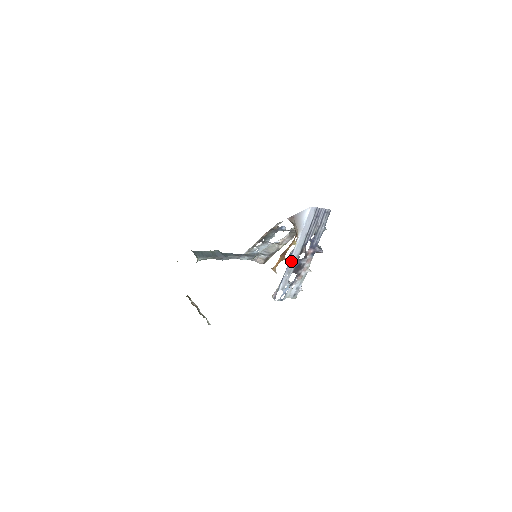
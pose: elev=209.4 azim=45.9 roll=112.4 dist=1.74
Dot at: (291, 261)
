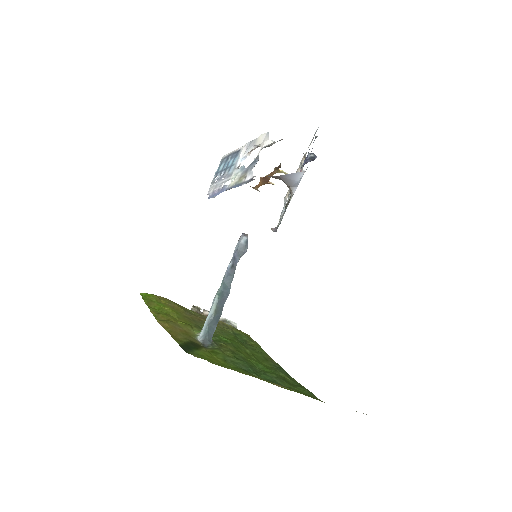
Dot at: occluded
